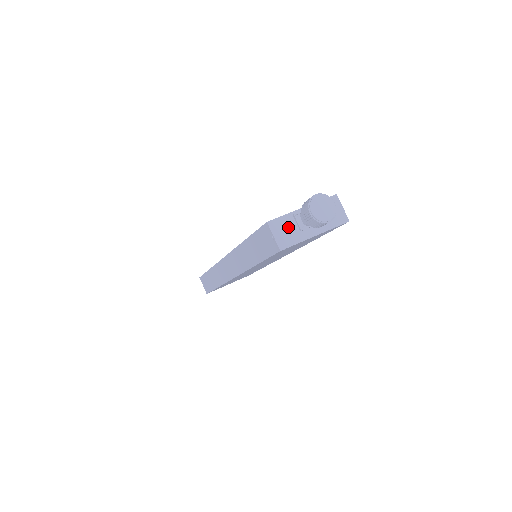
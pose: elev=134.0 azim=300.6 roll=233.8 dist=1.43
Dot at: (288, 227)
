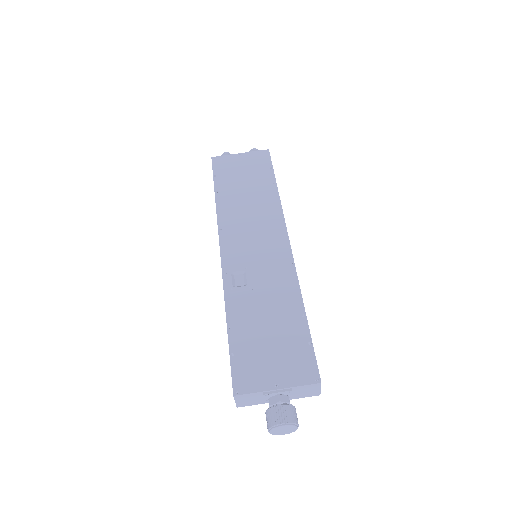
Dot at: (253, 398)
